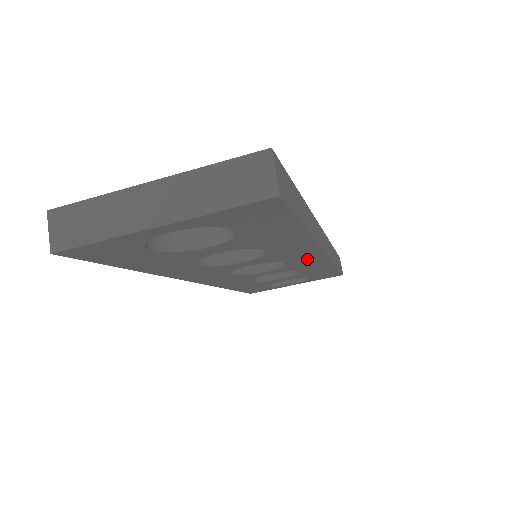
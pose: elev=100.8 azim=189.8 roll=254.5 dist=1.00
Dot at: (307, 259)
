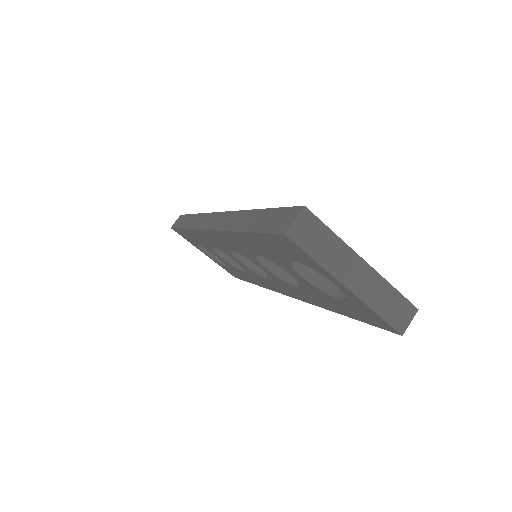
Dot at: (276, 286)
